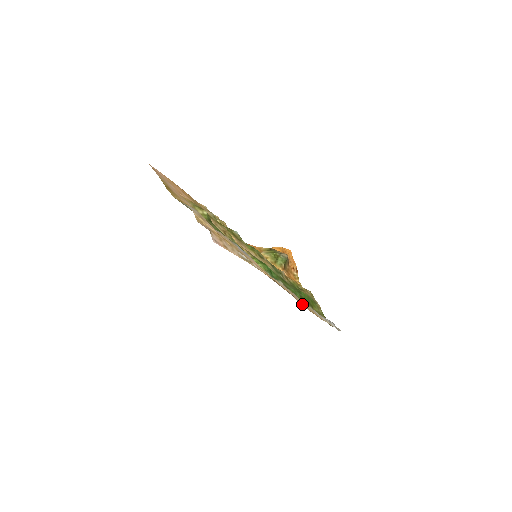
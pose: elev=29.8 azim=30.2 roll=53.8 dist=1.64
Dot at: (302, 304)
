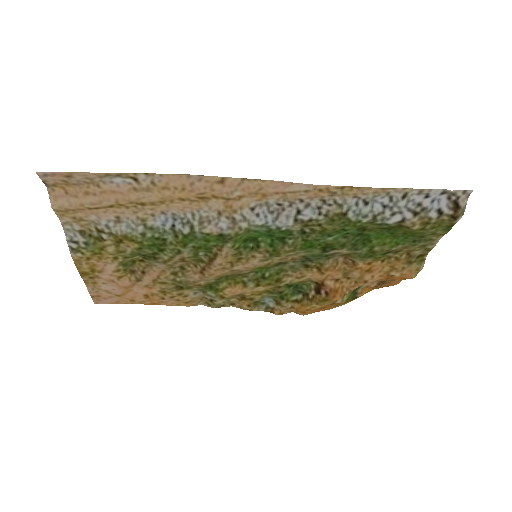
Dot at: (306, 188)
